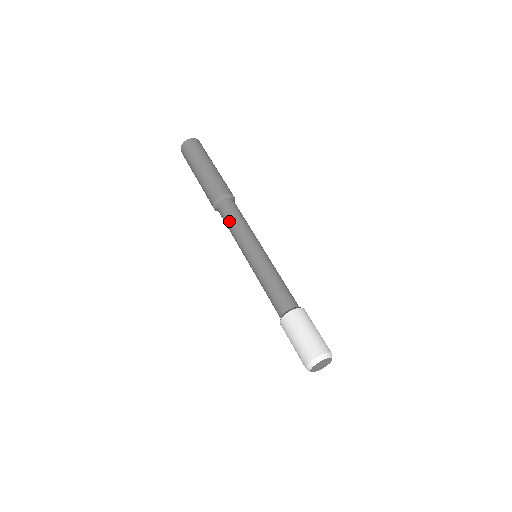
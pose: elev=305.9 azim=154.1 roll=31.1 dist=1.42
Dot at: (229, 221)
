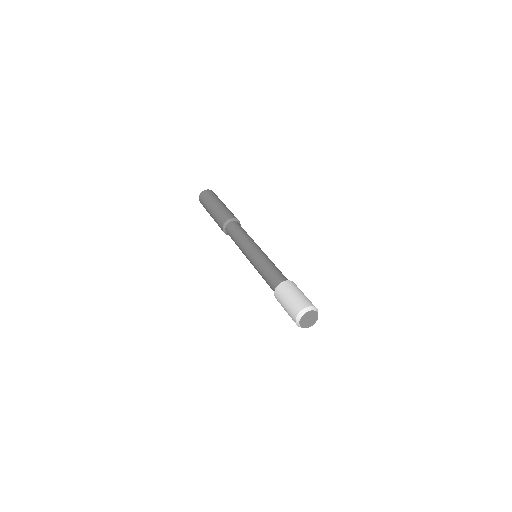
Dot at: (234, 236)
